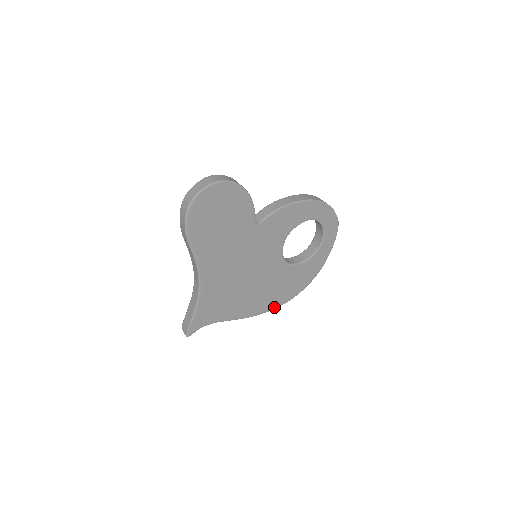
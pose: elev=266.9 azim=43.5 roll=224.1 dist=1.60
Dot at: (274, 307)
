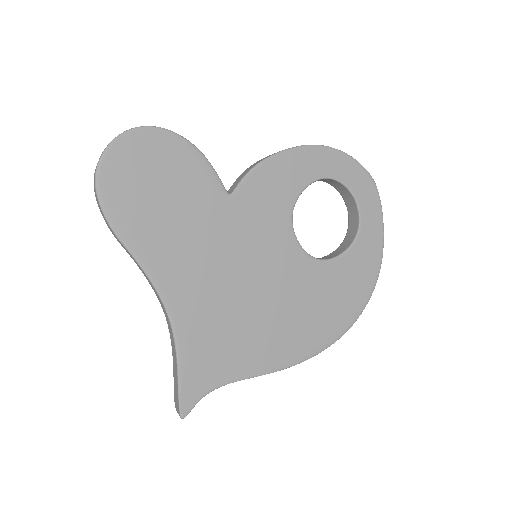
Dot at: (326, 343)
